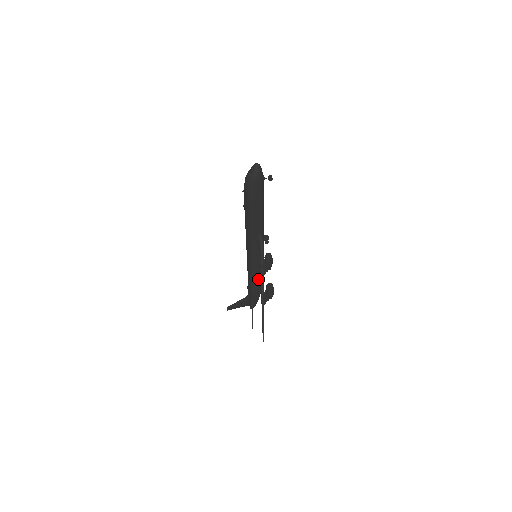
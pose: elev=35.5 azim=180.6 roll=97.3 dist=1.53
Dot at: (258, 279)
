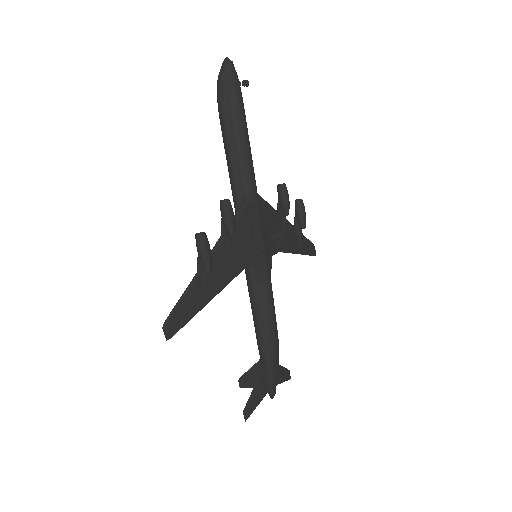
Dot at: (259, 306)
